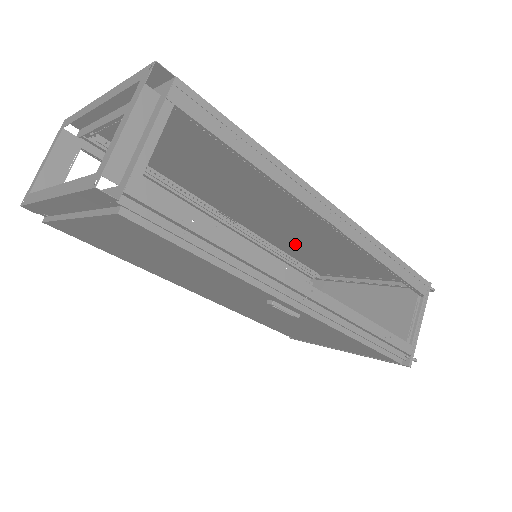
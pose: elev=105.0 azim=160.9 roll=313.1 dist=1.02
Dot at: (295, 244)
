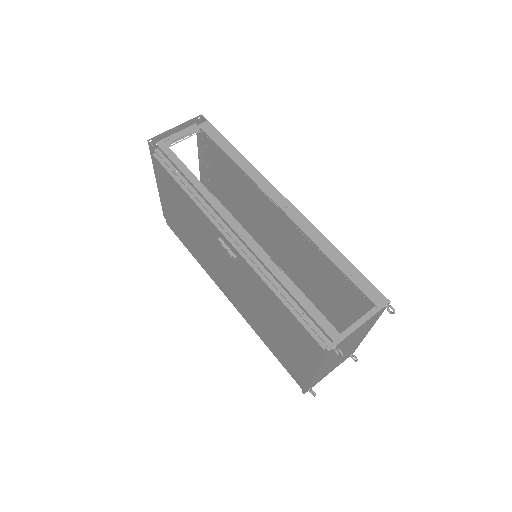
Dot at: (313, 286)
